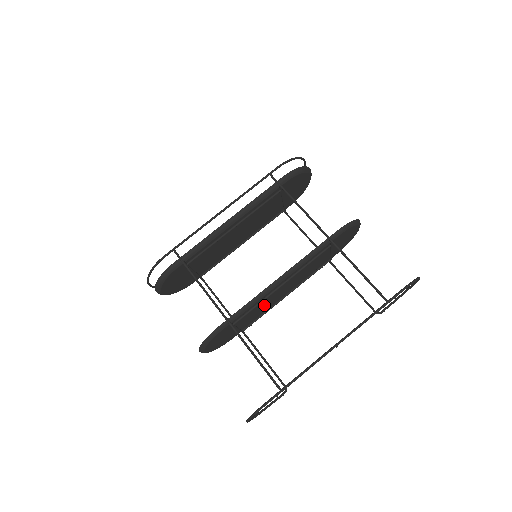
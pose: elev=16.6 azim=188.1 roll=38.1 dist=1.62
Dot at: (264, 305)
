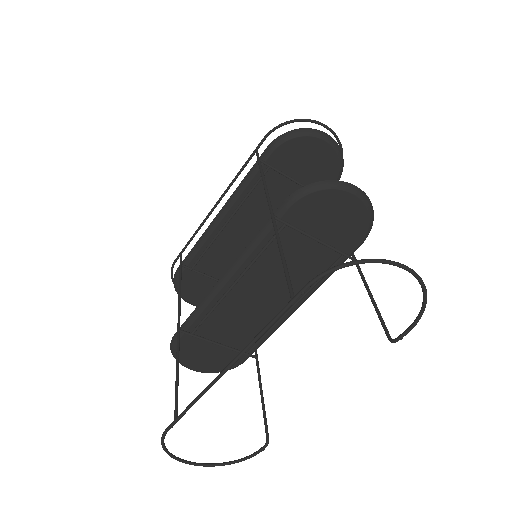
Dot at: (246, 317)
